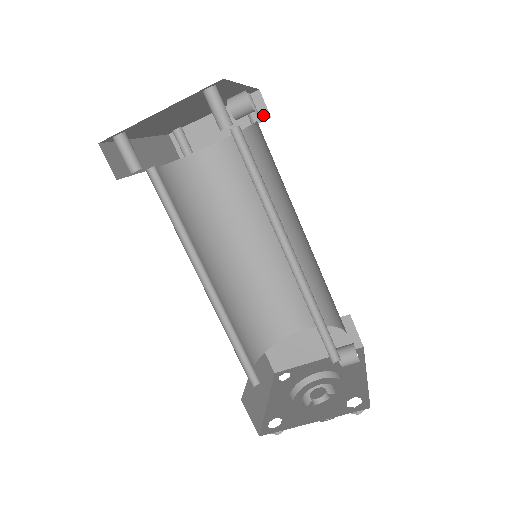
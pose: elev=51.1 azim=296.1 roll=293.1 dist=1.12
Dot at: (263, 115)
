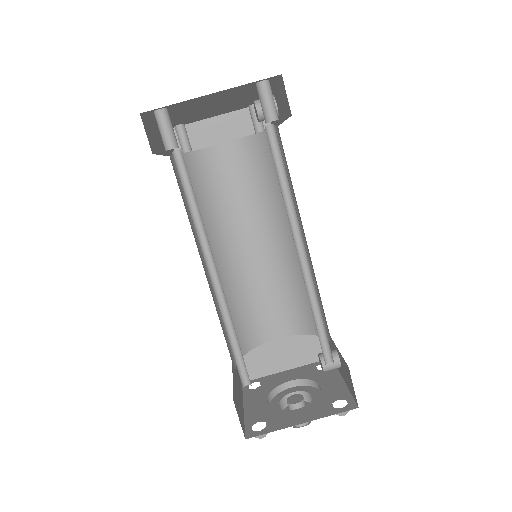
Dot at: occluded
